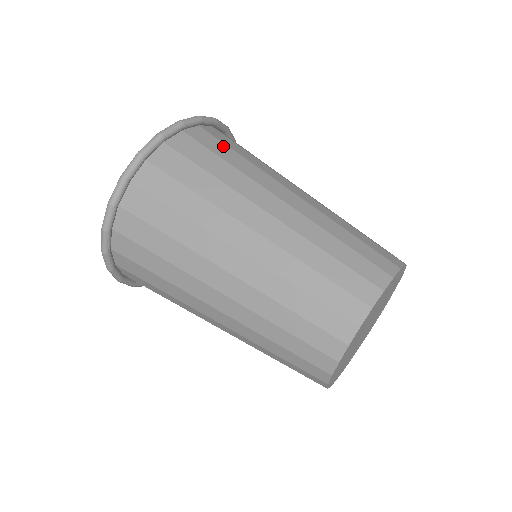
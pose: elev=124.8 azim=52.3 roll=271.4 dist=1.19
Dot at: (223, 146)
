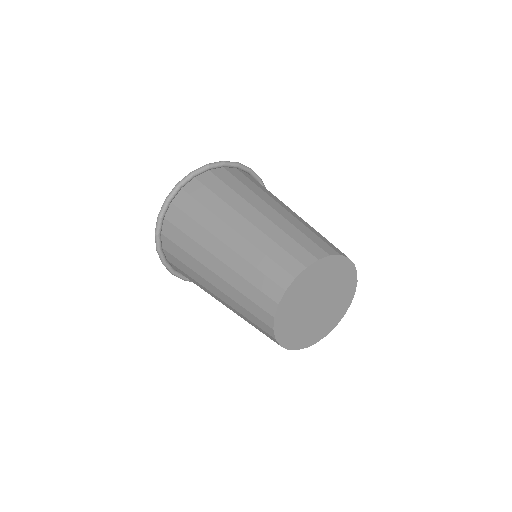
Dot at: occluded
